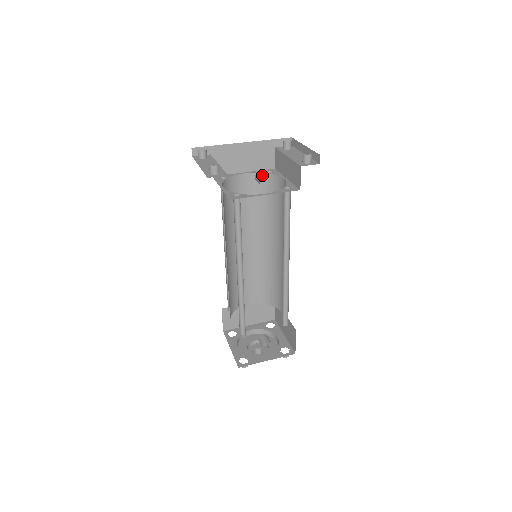
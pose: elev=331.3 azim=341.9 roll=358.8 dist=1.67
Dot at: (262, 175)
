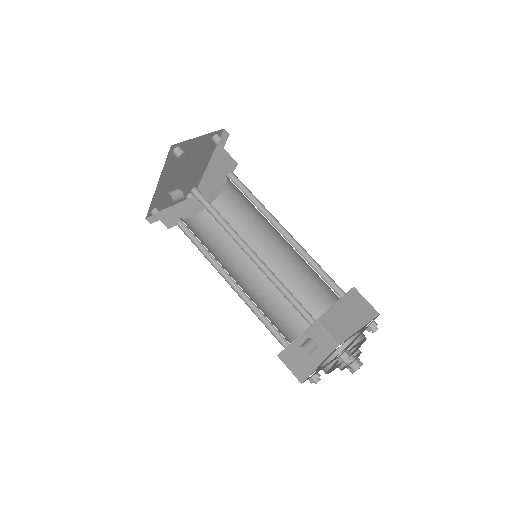
Dot at: occluded
